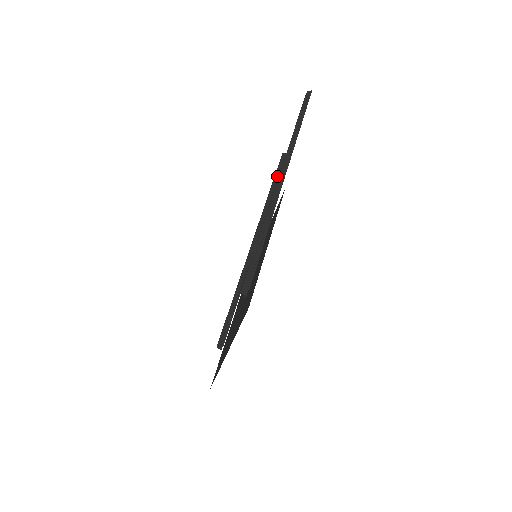
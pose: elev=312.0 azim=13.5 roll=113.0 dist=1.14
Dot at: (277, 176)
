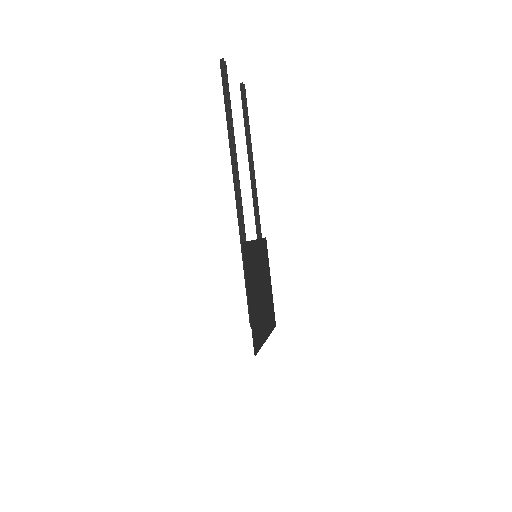
Dot at: (246, 122)
